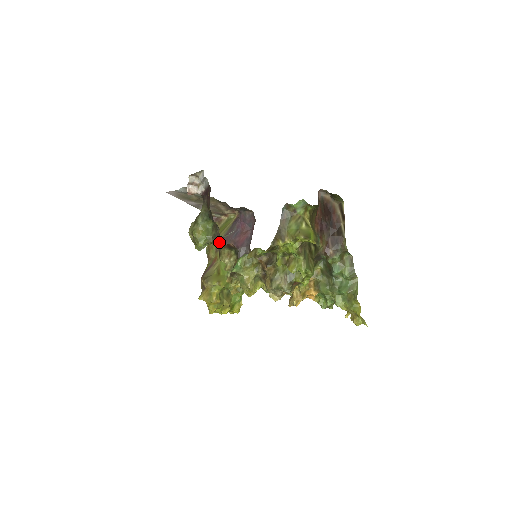
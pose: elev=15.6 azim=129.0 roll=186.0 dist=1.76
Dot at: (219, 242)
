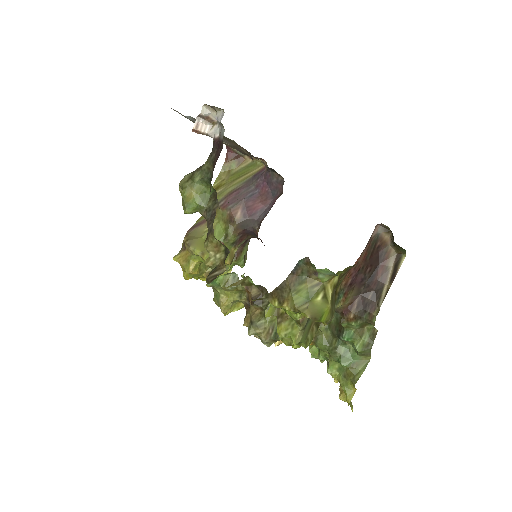
Dot at: (210, 224)
